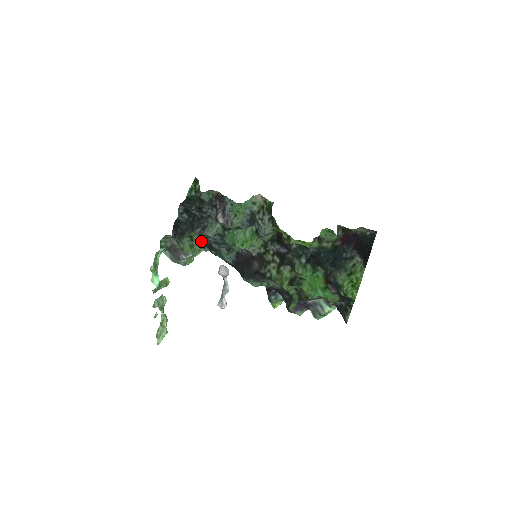
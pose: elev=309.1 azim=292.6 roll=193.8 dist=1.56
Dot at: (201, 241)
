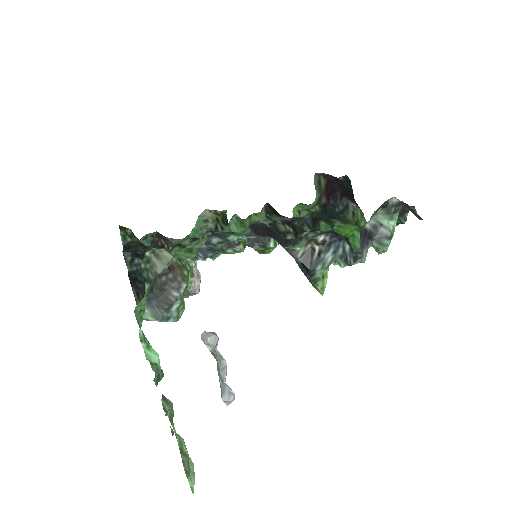
Dot at: (196, 240)
